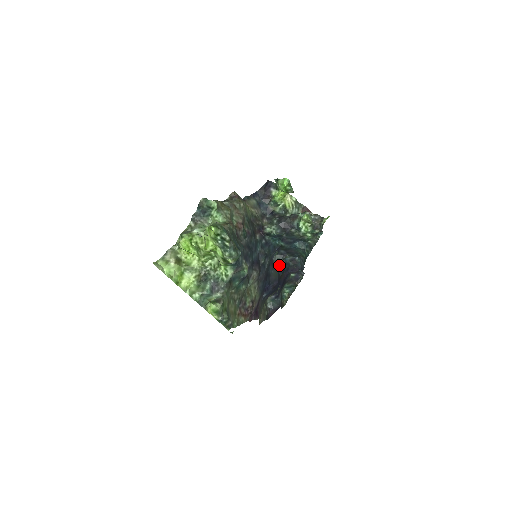
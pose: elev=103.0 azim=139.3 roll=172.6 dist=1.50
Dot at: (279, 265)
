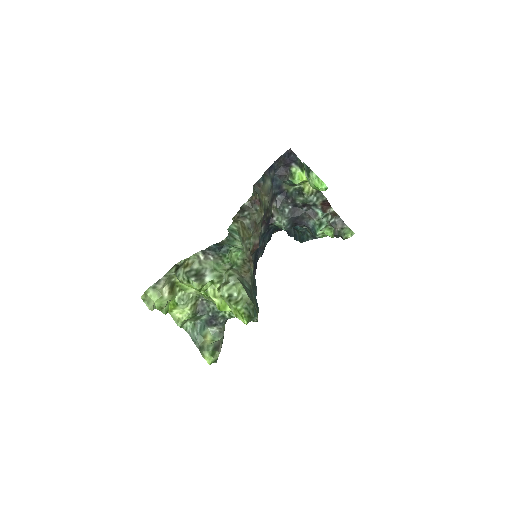
Dot at: occluded
